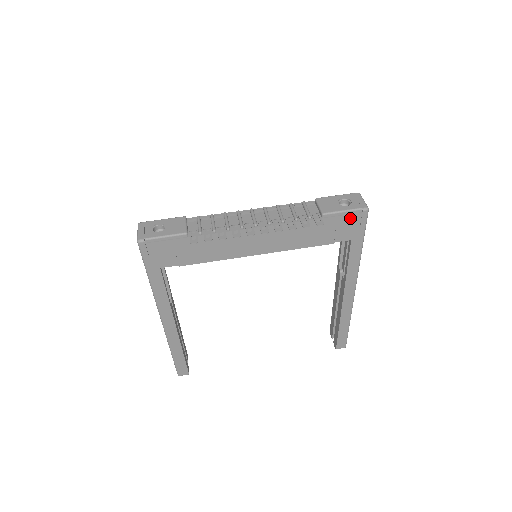
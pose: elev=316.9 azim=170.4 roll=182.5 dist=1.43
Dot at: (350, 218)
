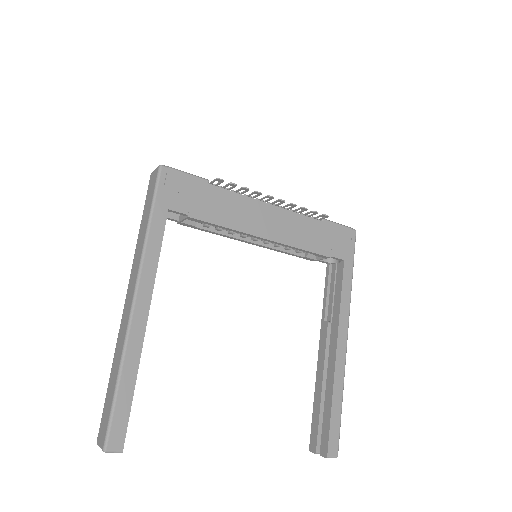
Dot at: (343, 233)
